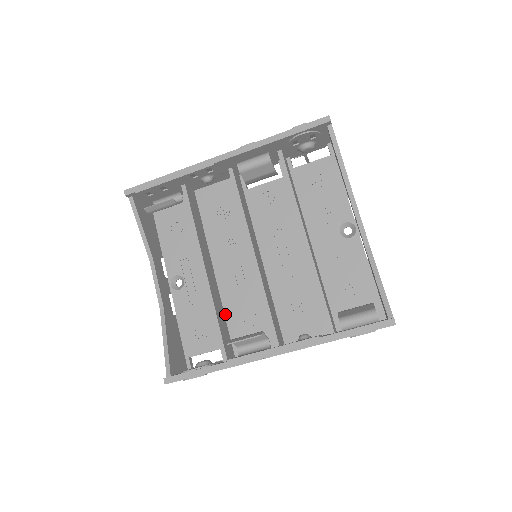
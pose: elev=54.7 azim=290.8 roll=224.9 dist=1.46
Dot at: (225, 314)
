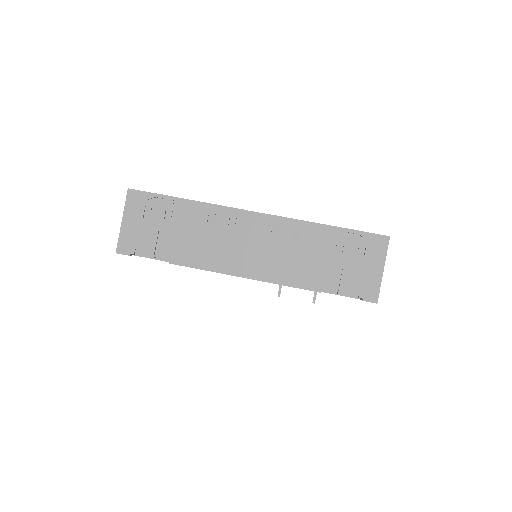
Dot at: occluded
